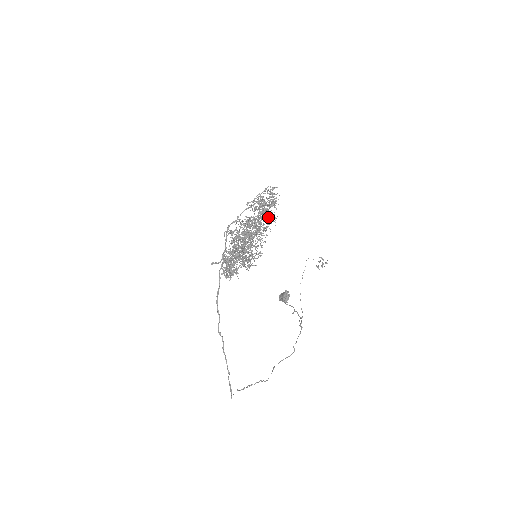
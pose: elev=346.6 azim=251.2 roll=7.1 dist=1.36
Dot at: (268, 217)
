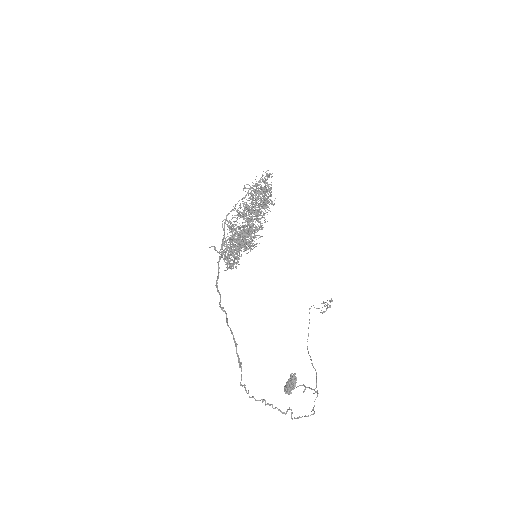
Dot at: (266, 191)
